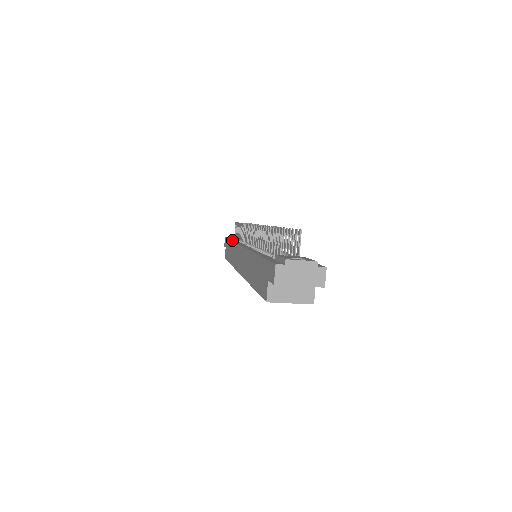
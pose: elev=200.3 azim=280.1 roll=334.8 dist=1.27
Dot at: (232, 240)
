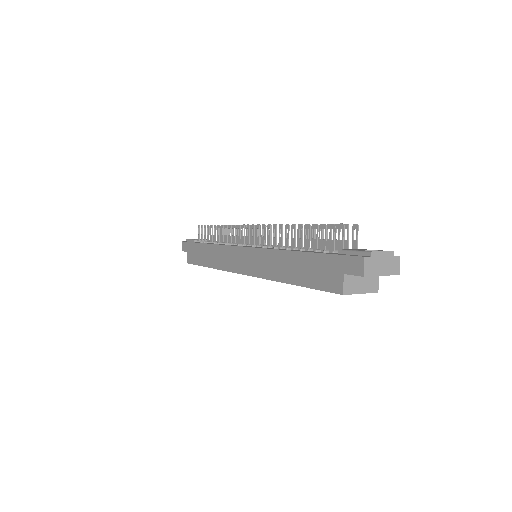
Dot at: (208, 243)
